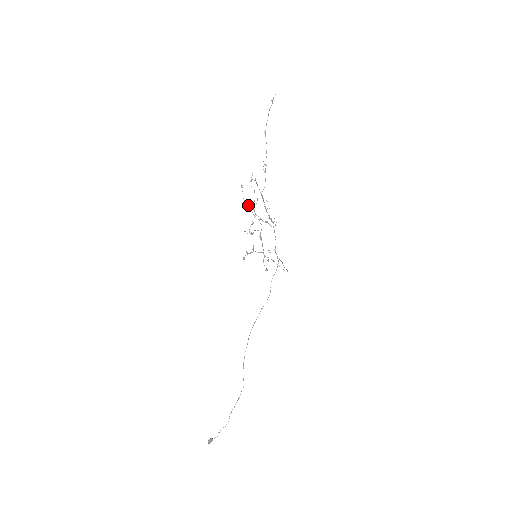
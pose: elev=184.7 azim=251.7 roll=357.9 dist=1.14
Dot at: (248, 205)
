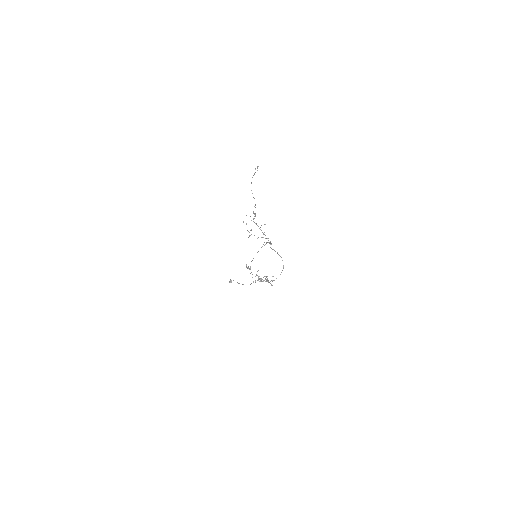
Dot at: occluded
